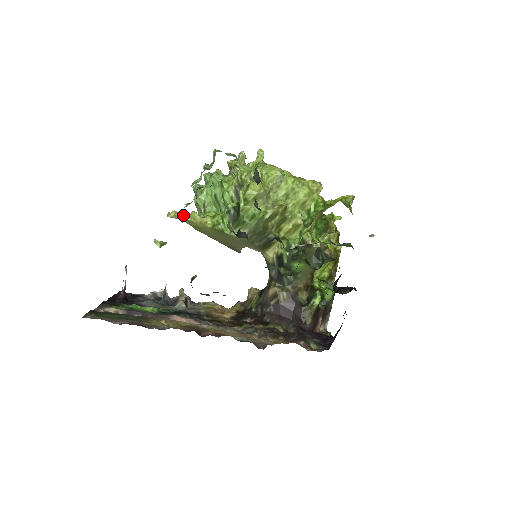
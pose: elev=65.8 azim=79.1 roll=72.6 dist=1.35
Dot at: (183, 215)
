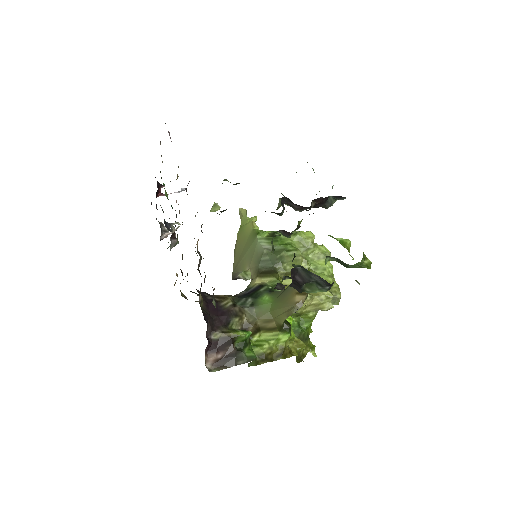
Dot at: occluded
